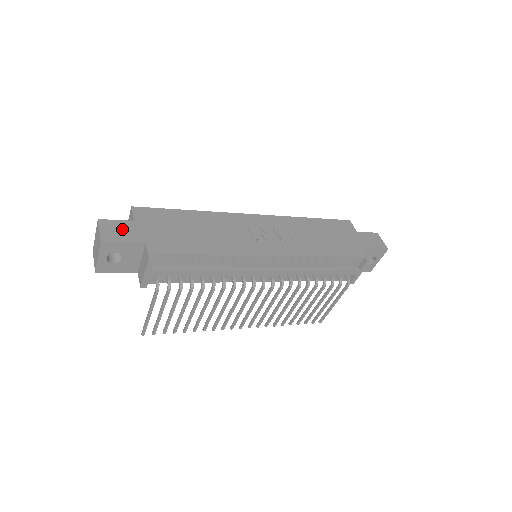
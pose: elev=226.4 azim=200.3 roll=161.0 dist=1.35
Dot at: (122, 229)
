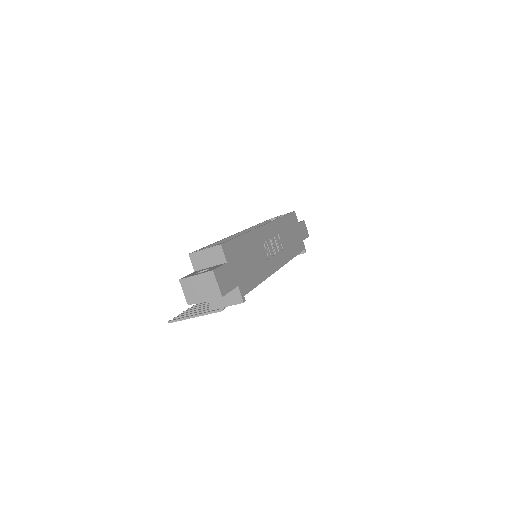
Dot at: (226, 276)
